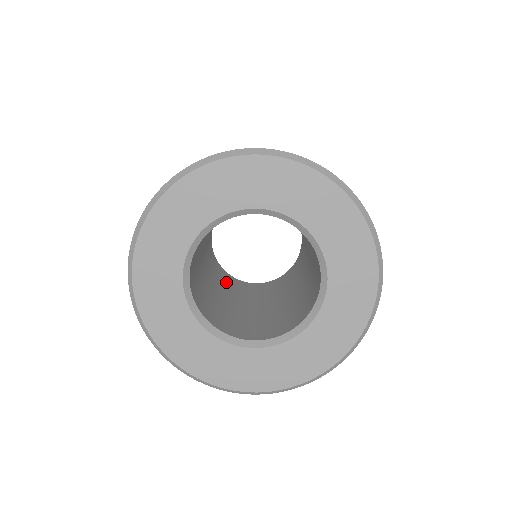
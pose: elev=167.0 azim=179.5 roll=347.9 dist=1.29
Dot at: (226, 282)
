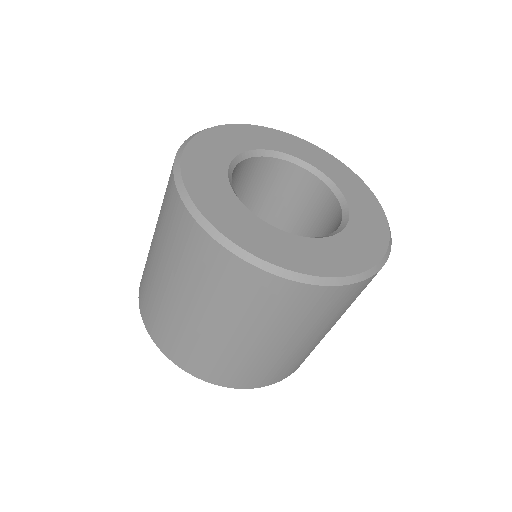
Dot at: occluded
